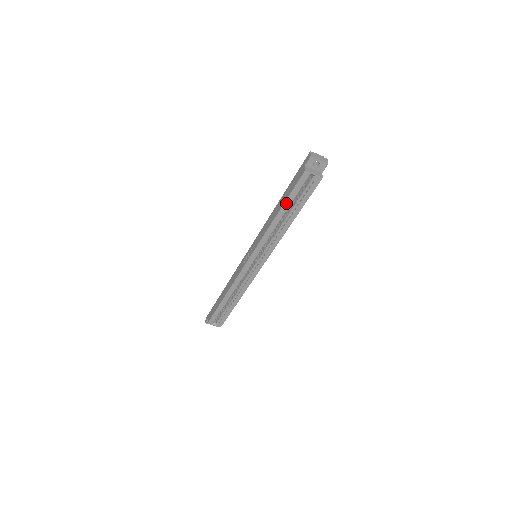
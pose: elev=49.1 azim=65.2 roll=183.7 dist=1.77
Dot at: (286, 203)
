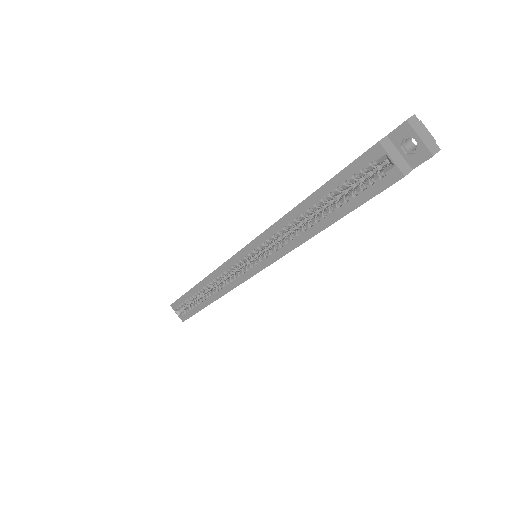
Dot at: (322, 190)
